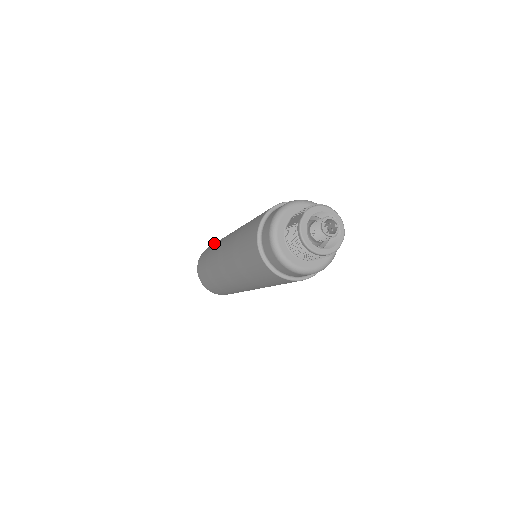
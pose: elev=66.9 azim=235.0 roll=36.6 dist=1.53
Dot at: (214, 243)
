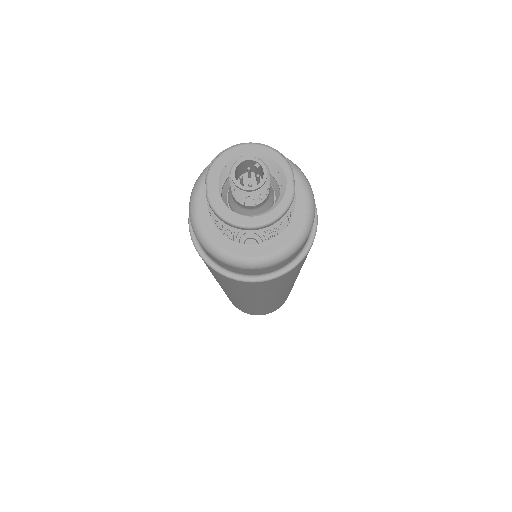
Dot at: occluded
